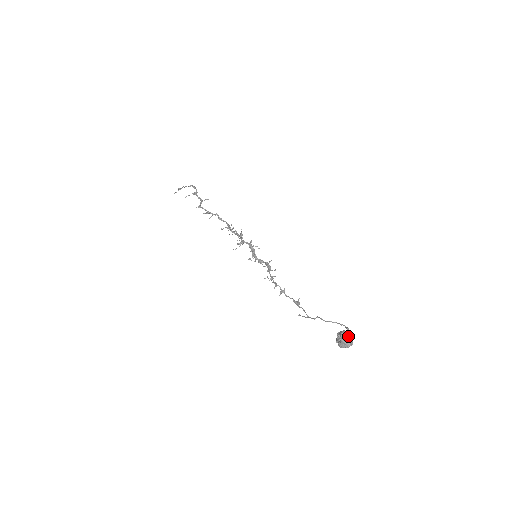
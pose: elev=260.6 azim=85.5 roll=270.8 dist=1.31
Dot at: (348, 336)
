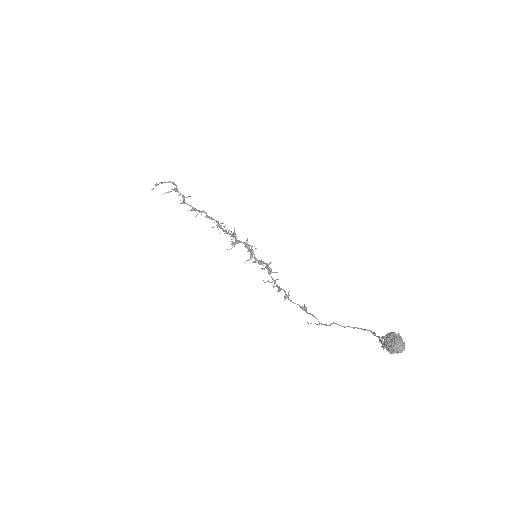
Dot at: (400, 339)
